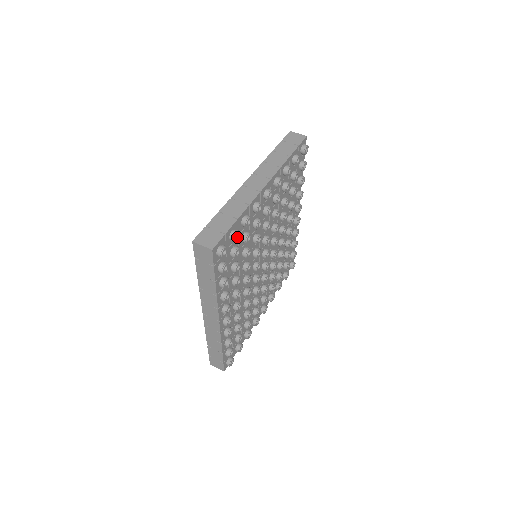
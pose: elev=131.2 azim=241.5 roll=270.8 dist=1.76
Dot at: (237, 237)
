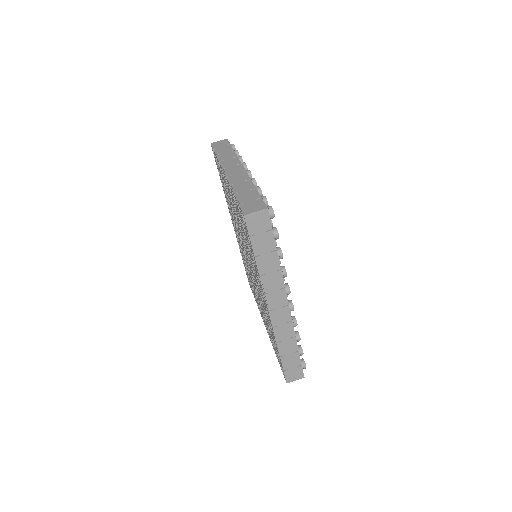
Dot at: occluded
